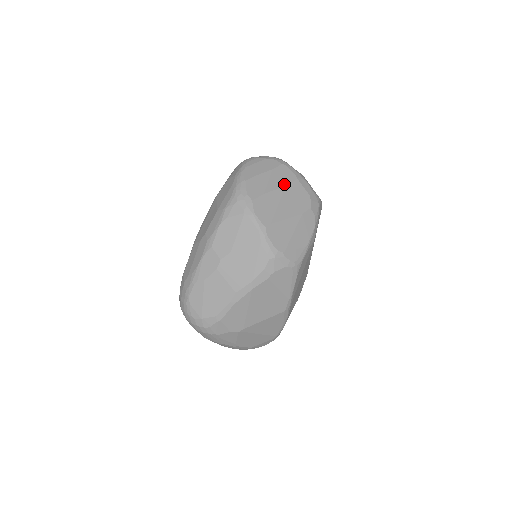
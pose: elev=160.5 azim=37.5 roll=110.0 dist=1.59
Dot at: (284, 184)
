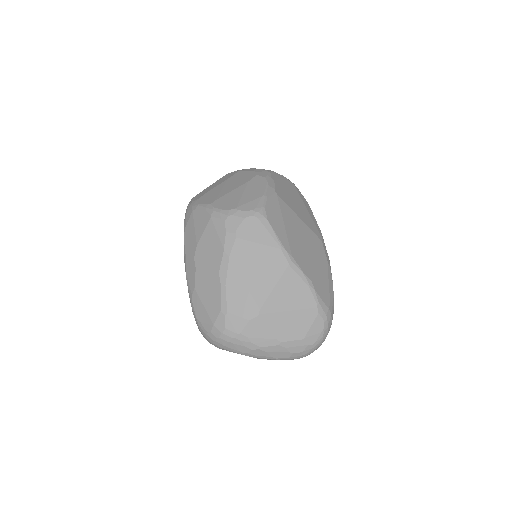
Dot at: (226, 179)
